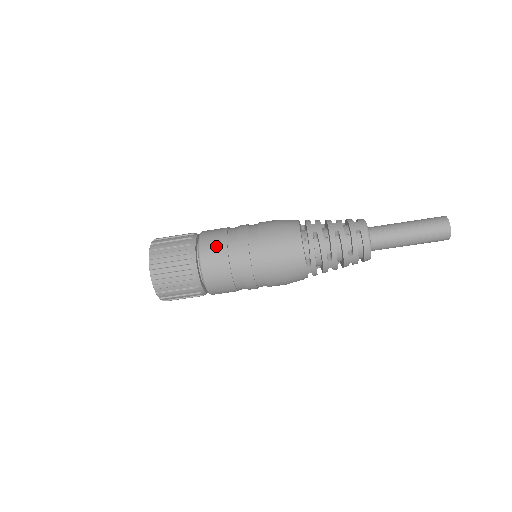
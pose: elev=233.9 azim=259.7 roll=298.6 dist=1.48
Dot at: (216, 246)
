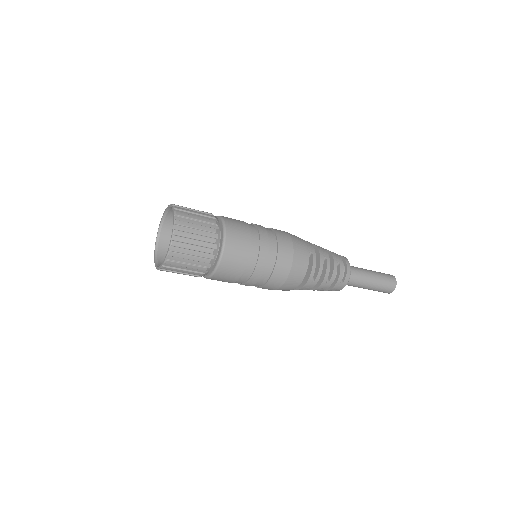
Dot at: (227, 279)
